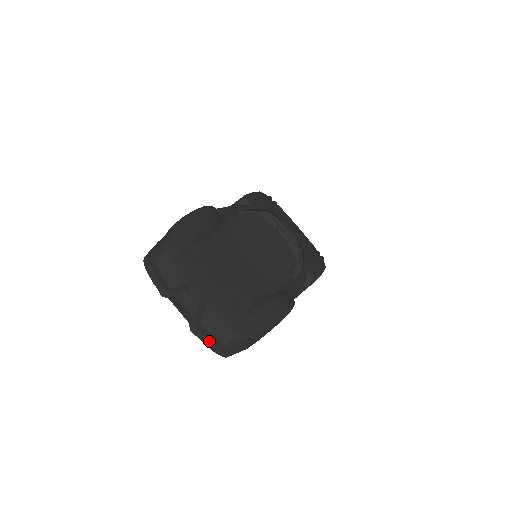
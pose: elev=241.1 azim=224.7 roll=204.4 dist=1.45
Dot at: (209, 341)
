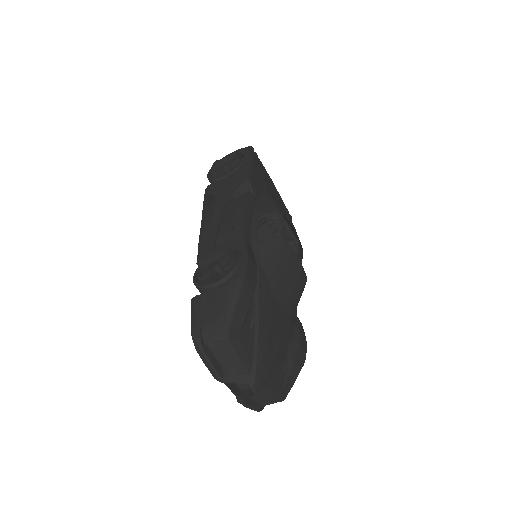
Dot at: (253, 408)
